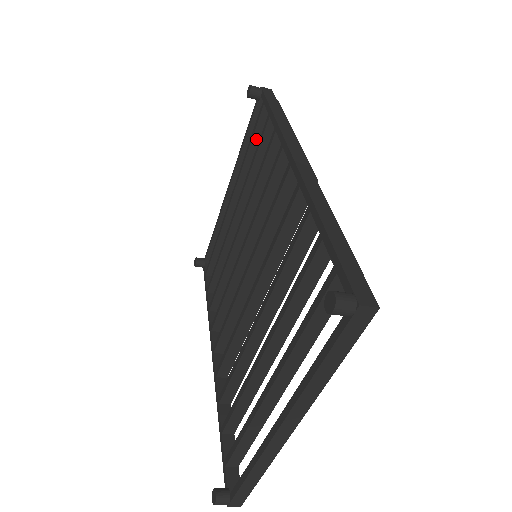
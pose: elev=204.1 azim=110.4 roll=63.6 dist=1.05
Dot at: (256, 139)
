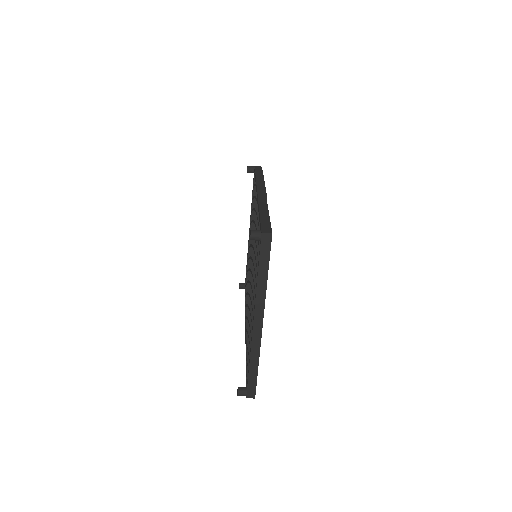
Dot at: occluded
